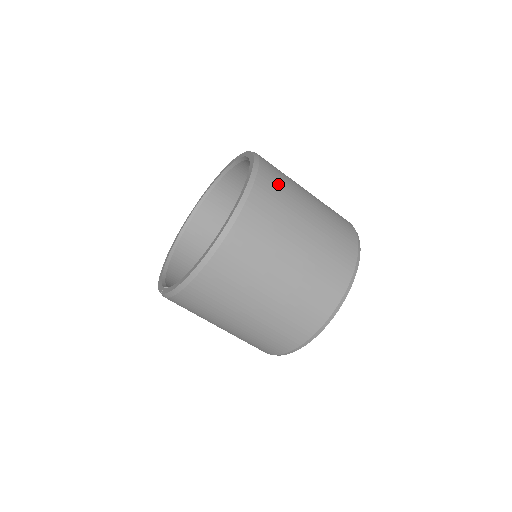
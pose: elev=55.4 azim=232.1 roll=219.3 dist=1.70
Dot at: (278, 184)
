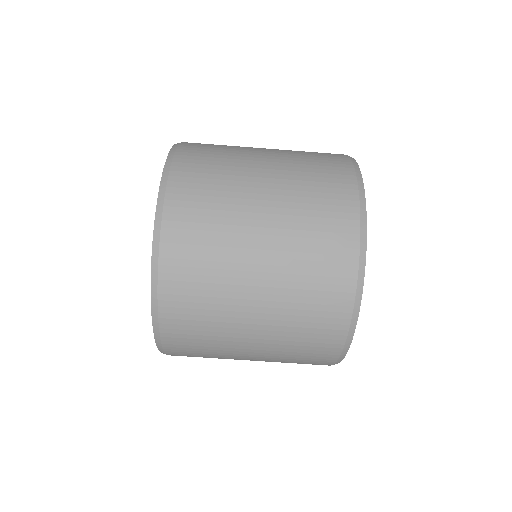
Dot at: (203, 183)
